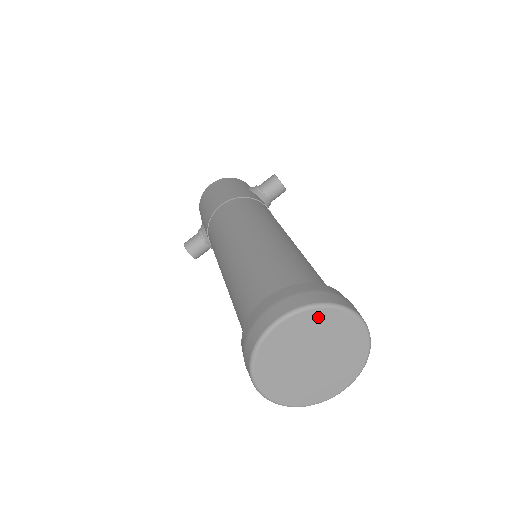
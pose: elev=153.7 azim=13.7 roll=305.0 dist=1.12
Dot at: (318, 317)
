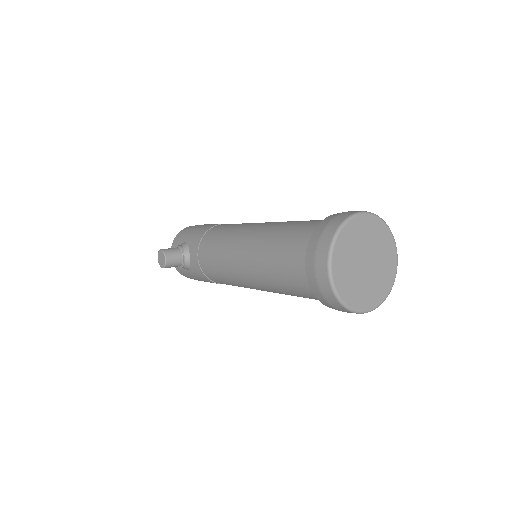
Dot at: (381, 229)
